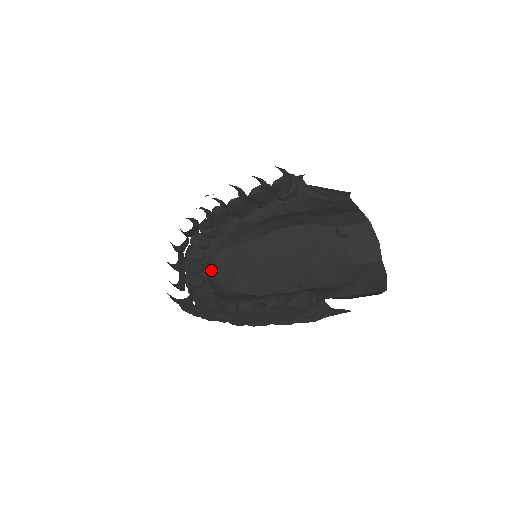
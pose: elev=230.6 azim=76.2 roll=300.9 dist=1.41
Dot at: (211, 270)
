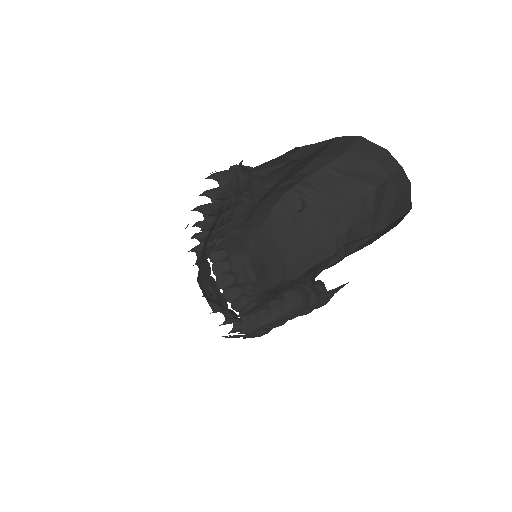
Dot at: (247, 270)
